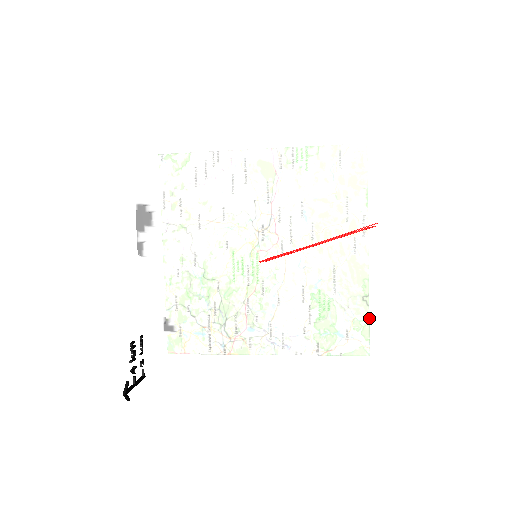
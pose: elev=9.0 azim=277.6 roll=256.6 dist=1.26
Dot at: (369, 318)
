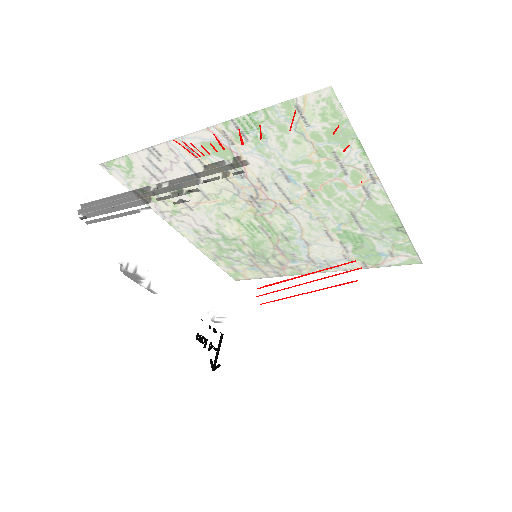
Dot at: (393, 304)
